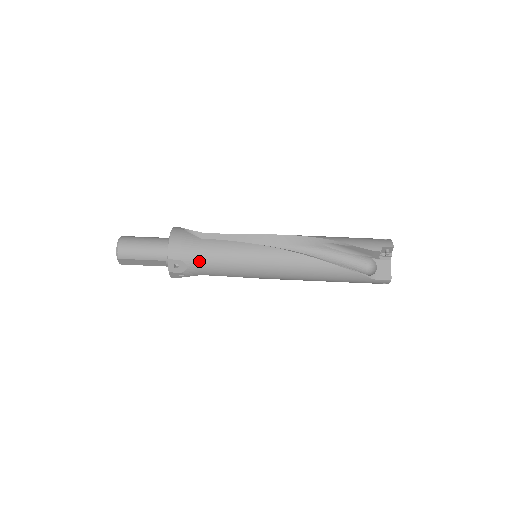
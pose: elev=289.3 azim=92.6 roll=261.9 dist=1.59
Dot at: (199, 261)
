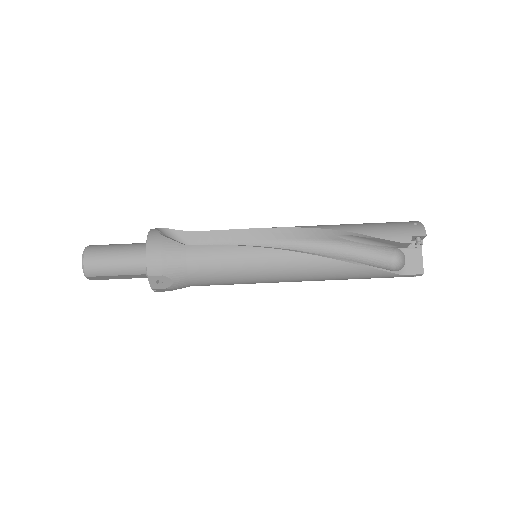
Dot at: (187, 274)
